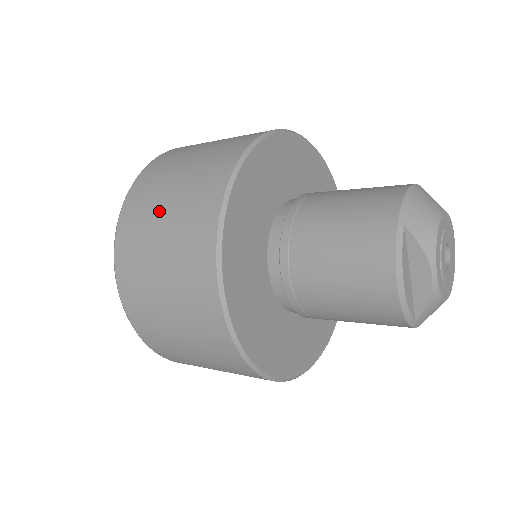
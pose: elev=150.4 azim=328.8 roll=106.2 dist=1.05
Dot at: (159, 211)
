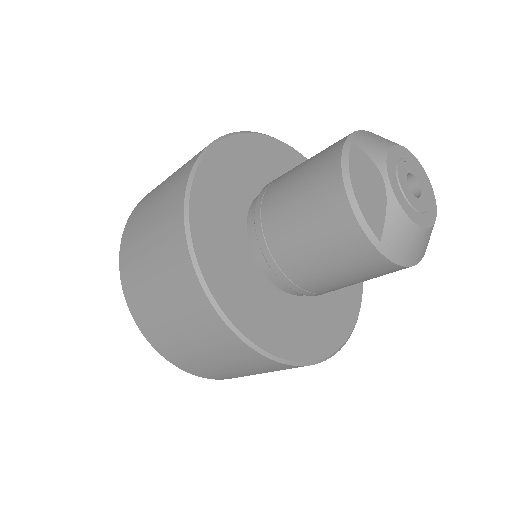
Dot at: (159, 188)
